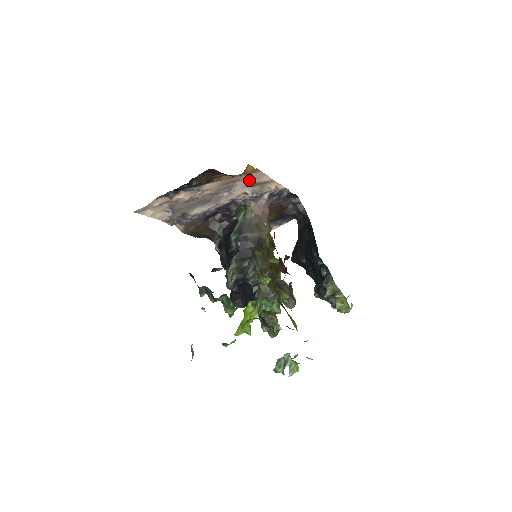
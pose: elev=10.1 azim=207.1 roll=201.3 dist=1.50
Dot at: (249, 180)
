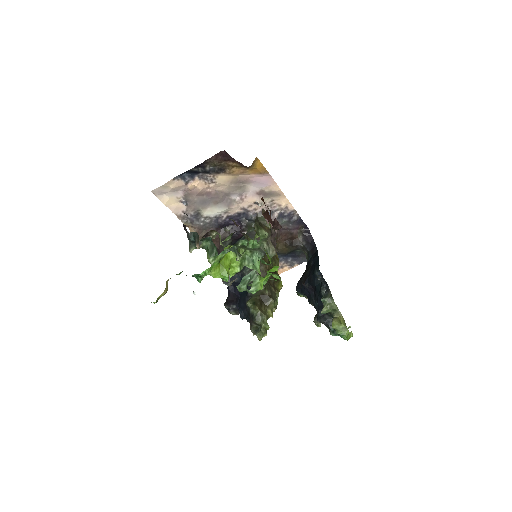
Dot at: (260, 186)
